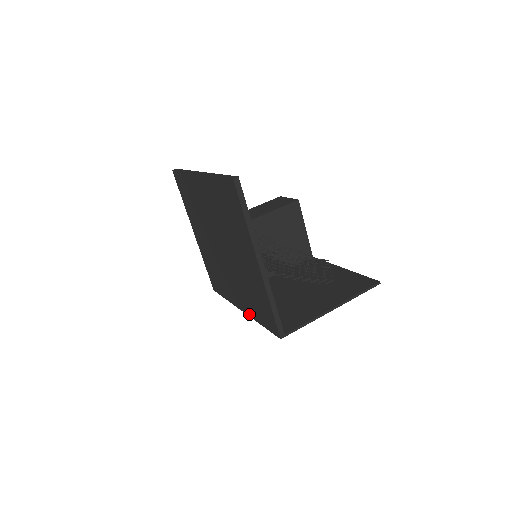
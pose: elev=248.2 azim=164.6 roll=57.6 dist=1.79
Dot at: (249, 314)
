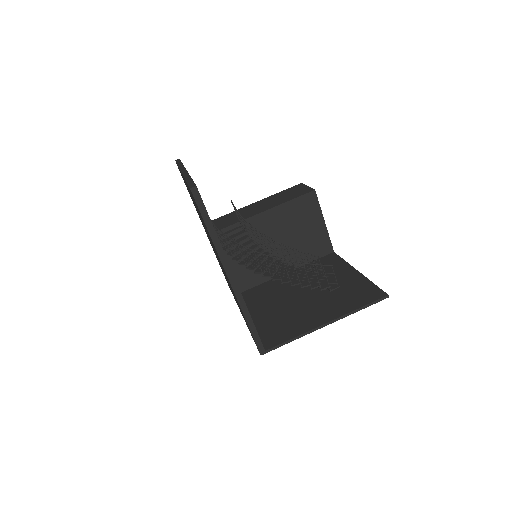
Dot at: occluded
